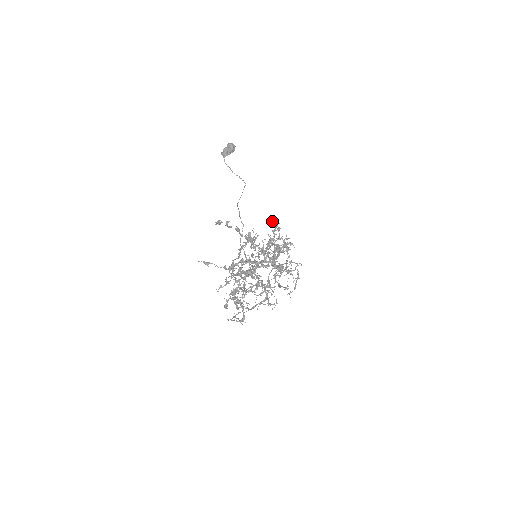
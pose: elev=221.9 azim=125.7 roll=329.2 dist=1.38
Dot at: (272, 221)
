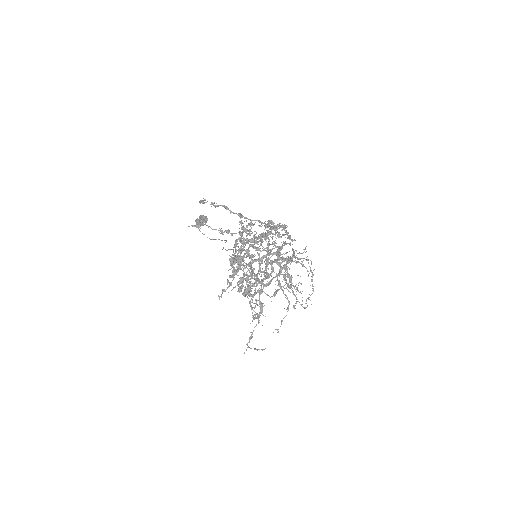
Dot at: occluded
